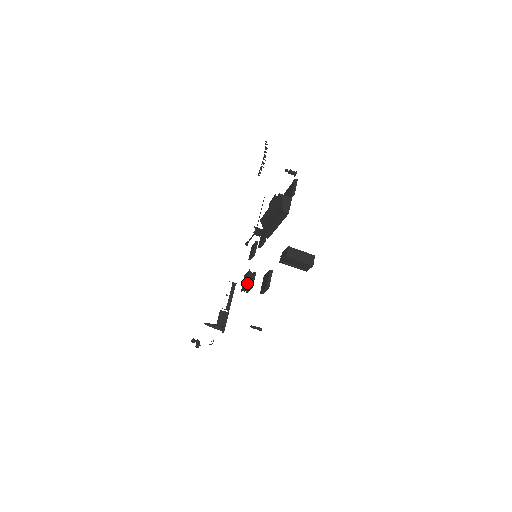
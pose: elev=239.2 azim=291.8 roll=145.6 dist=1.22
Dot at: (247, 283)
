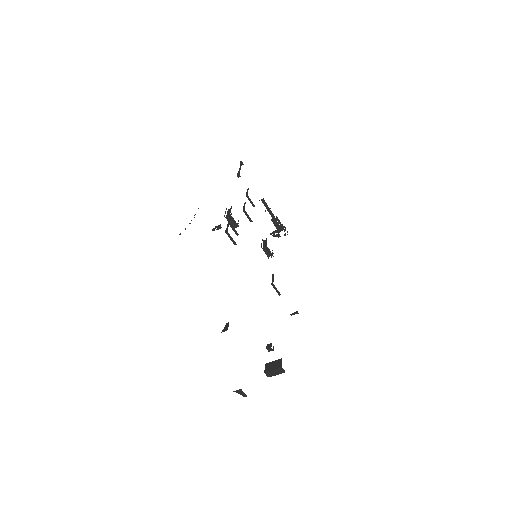
Dot at: (268, 257)
